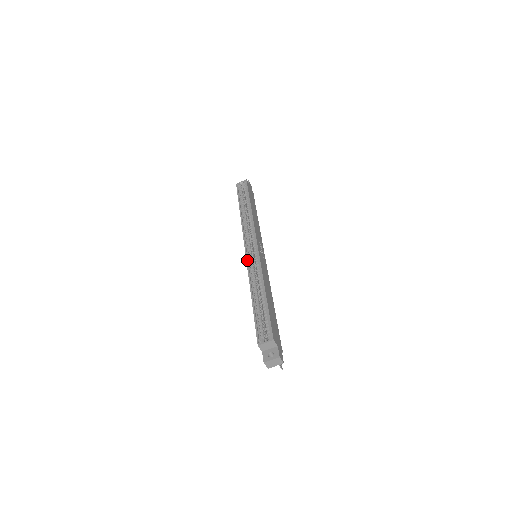
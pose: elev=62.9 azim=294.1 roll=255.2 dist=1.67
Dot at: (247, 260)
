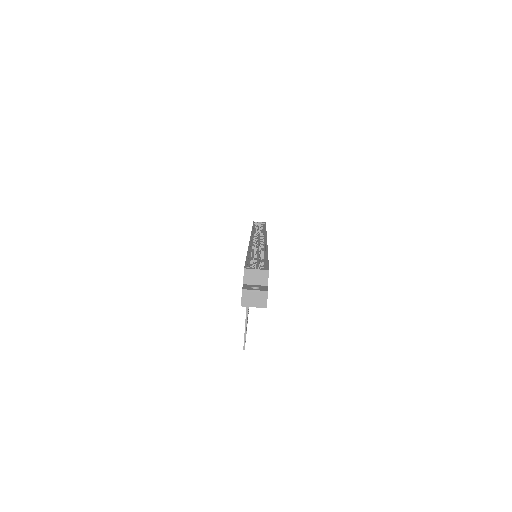
Dot at: (251, 240)
